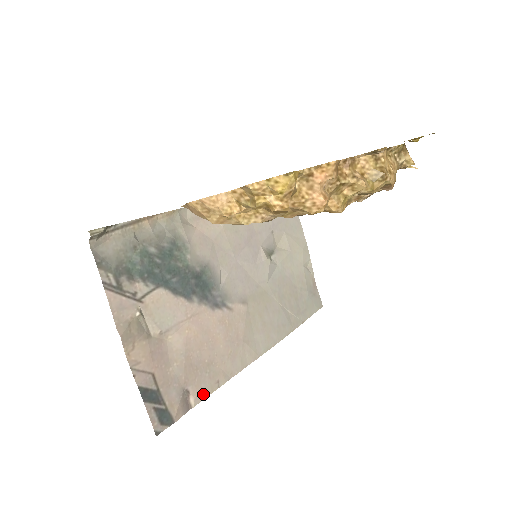
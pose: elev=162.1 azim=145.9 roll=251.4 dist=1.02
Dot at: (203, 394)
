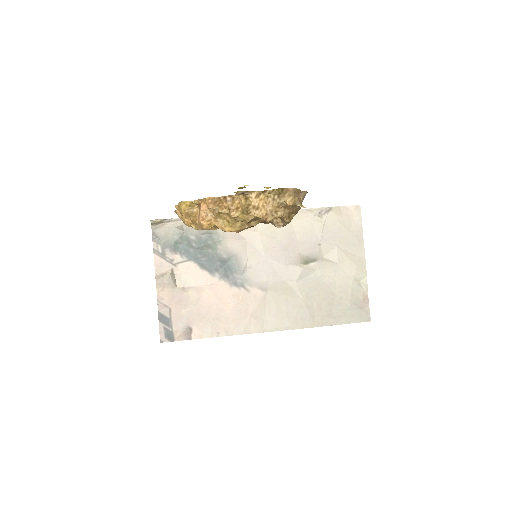
Dot at: (203, 335)
